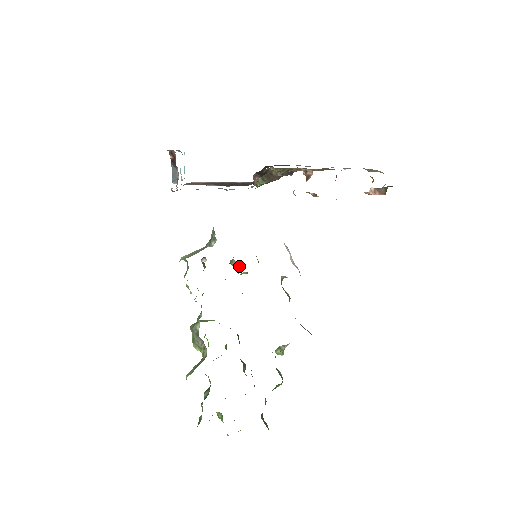
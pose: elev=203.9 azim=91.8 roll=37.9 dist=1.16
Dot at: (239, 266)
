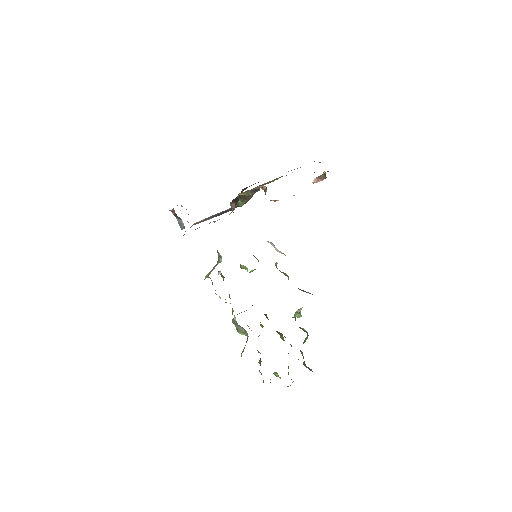
Dot at: (246, 267)
